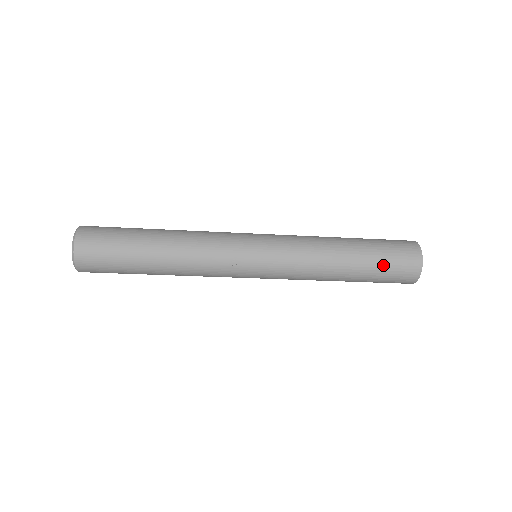
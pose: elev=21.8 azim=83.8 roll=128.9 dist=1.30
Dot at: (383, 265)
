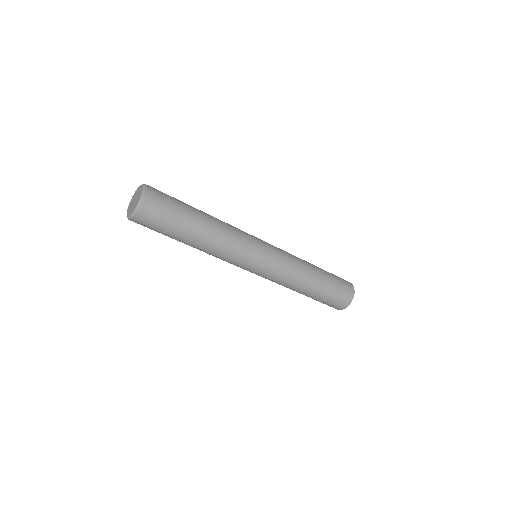
Dot at: (334, 277)
